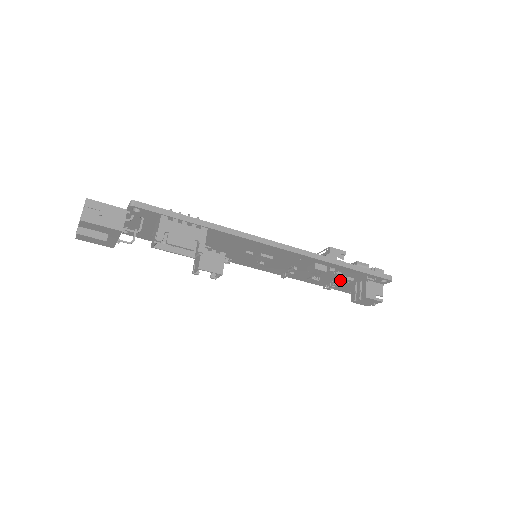
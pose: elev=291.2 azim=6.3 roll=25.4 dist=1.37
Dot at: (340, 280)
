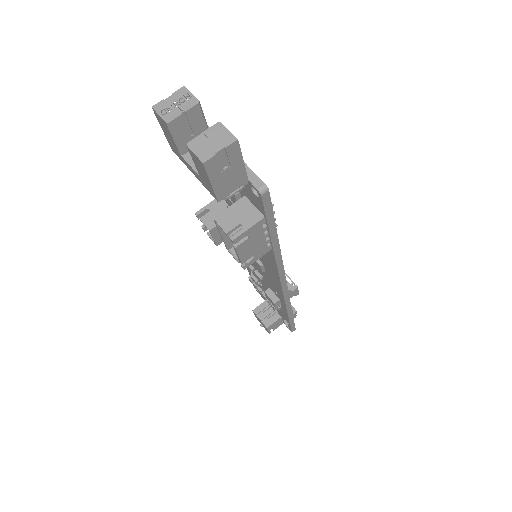
Dot at: occluded
